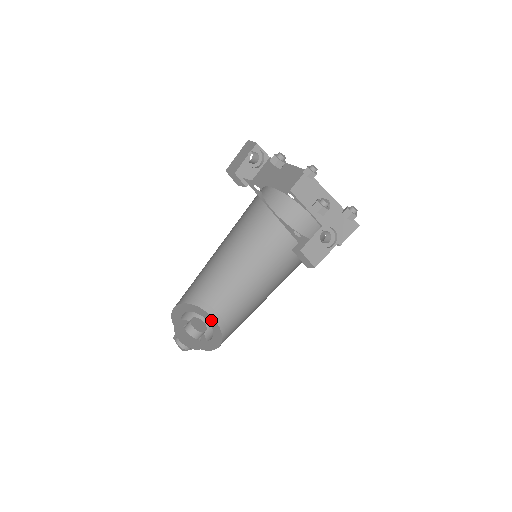
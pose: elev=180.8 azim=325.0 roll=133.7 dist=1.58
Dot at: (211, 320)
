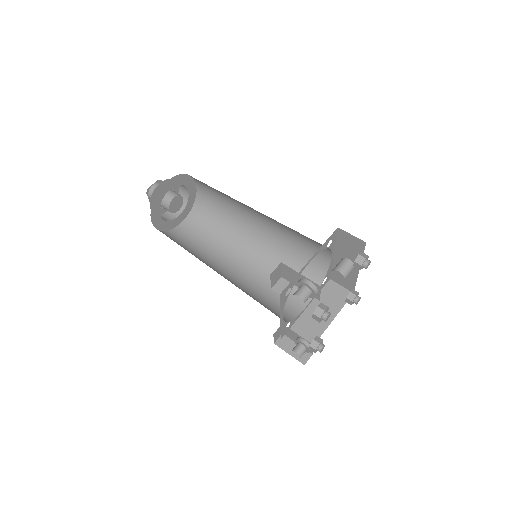
Dot at: (191, 185)
